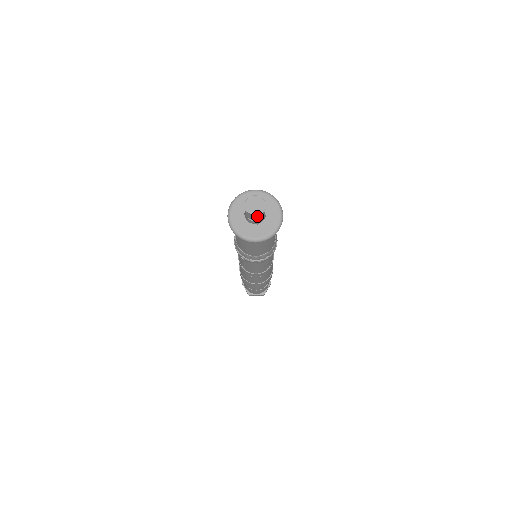
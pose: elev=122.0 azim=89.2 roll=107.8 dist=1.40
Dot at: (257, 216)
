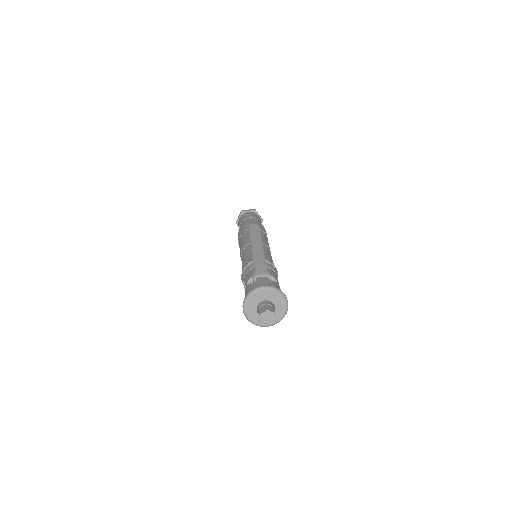
Dot at: (270, 324)
